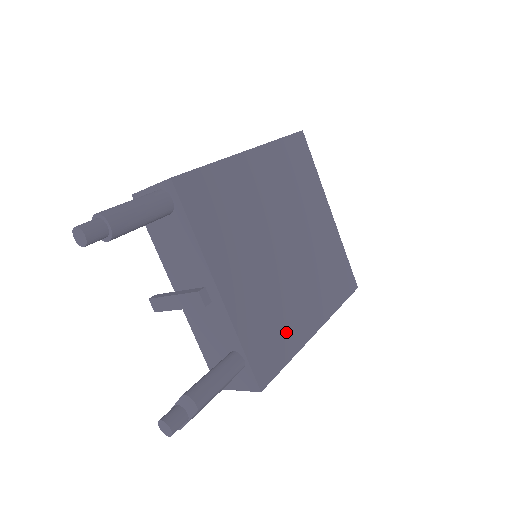
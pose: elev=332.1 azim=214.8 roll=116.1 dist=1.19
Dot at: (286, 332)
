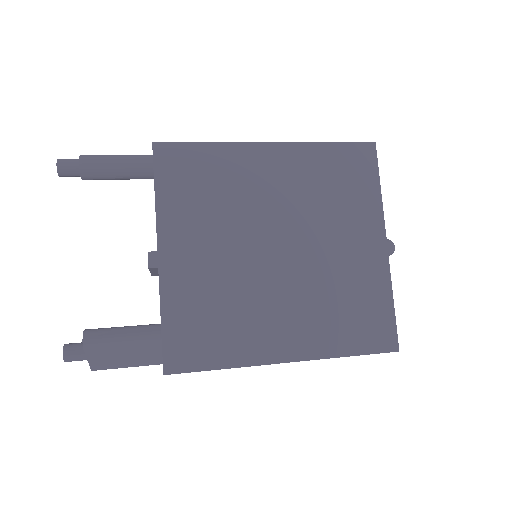
Dot at: (233, 337)
